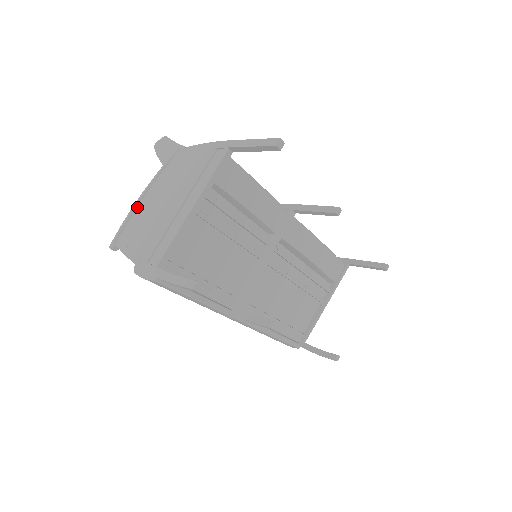
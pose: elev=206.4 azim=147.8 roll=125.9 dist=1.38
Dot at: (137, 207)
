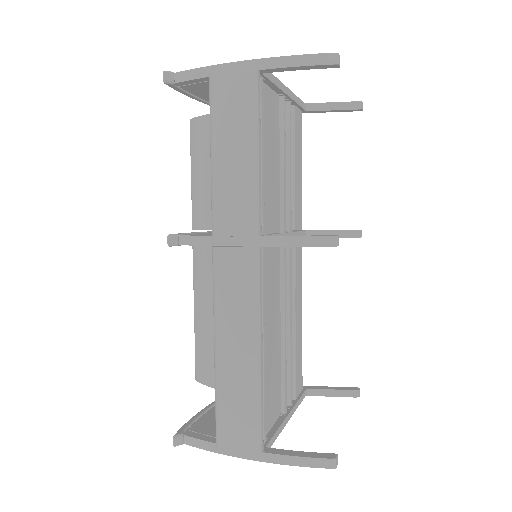
Dot at: occluded
